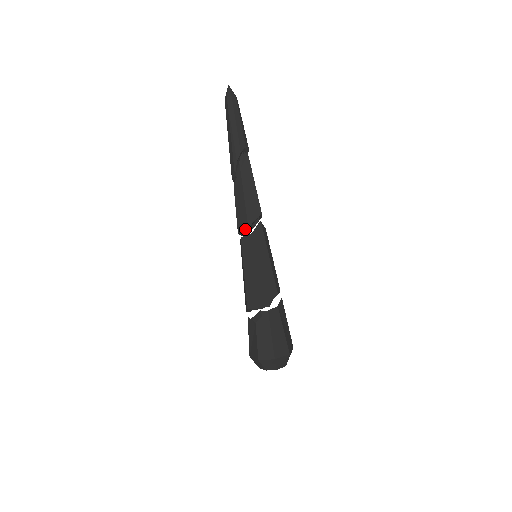
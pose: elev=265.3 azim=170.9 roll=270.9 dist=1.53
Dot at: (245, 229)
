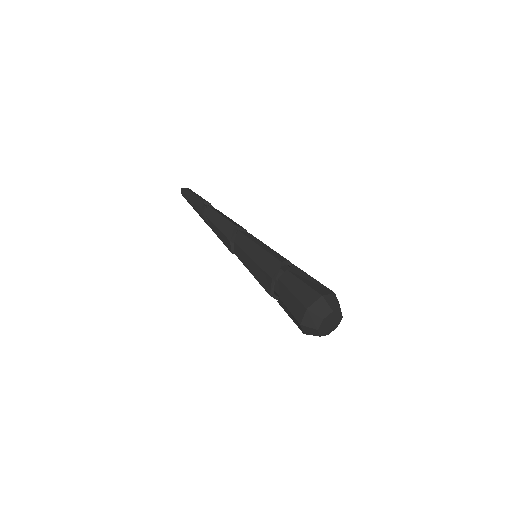
Dot at: (230, 245)
